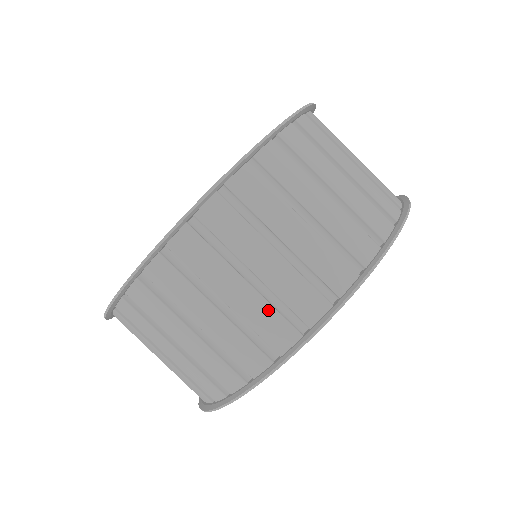
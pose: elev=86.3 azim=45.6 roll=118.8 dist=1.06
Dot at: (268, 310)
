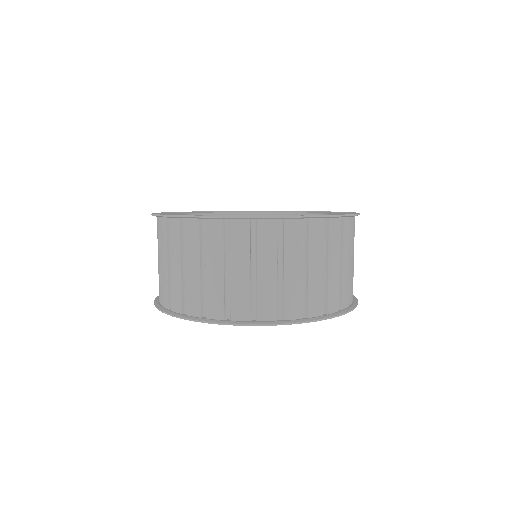
Dot at: (299, 293)
